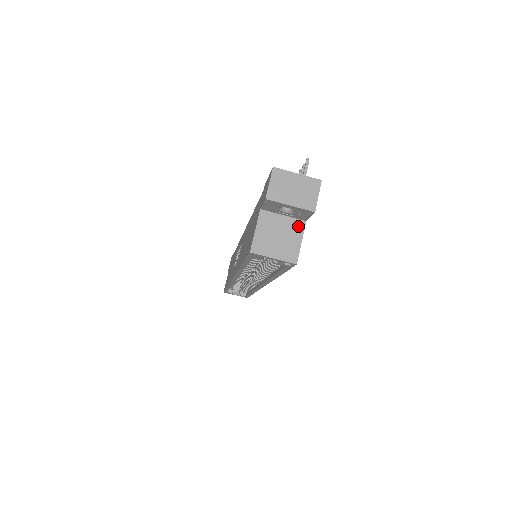
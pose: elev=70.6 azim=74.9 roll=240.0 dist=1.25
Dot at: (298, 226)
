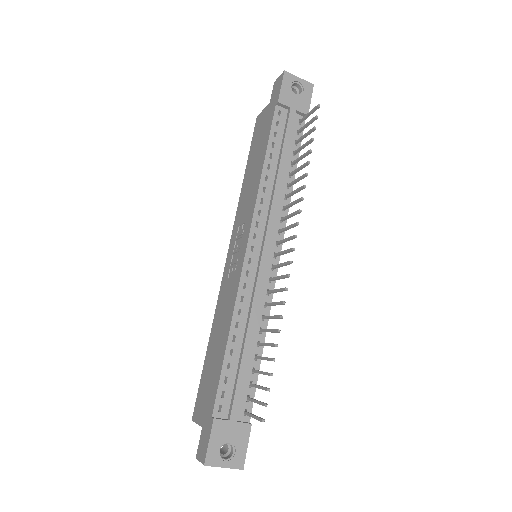
Dot at: occluded
